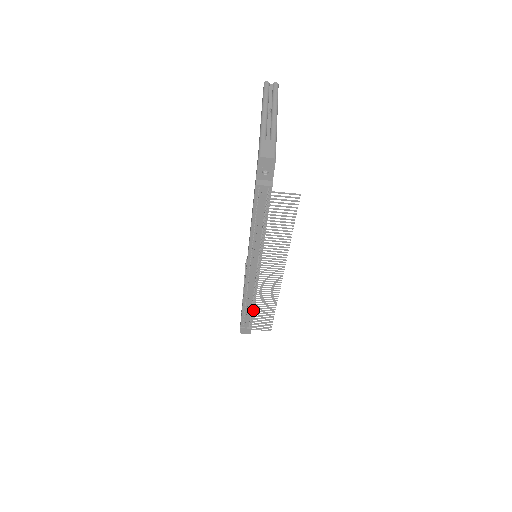
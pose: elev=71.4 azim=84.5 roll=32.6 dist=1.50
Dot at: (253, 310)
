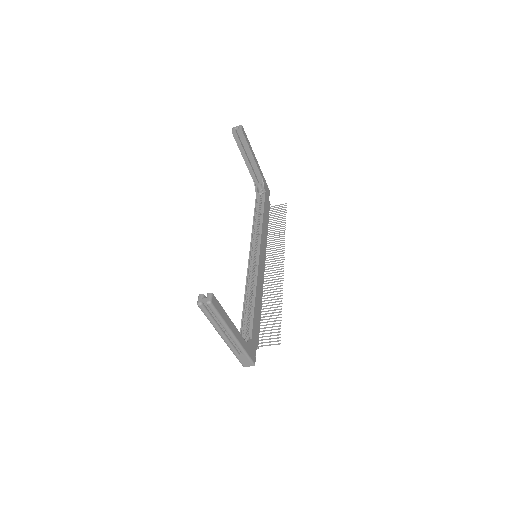
Dot at: occluded
